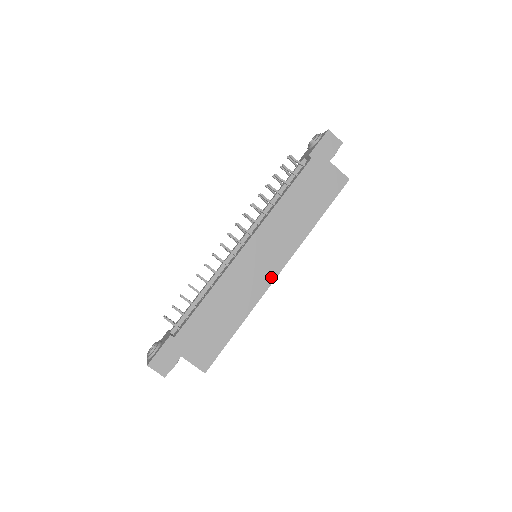
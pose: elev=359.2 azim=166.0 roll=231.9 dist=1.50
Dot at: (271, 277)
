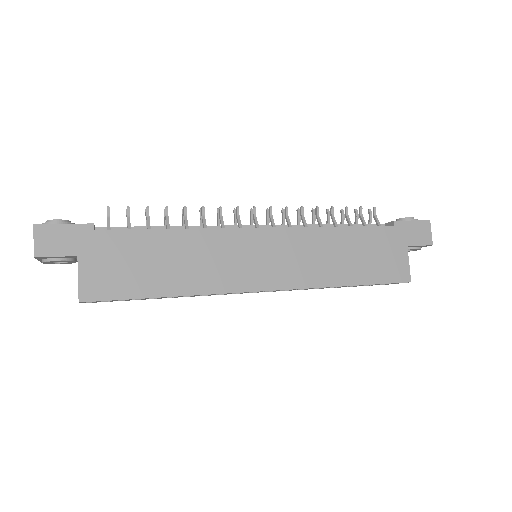
Dot at: (252, 285)
